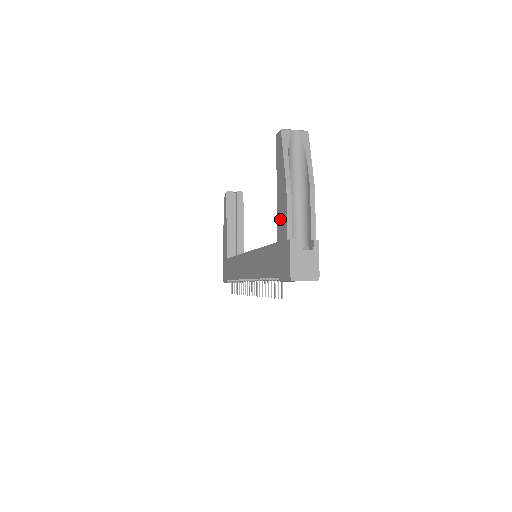
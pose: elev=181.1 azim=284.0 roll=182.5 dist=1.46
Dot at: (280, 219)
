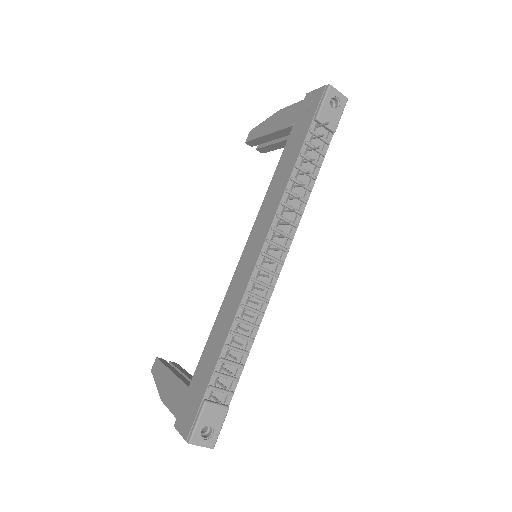
Dot at: (285, 120)
